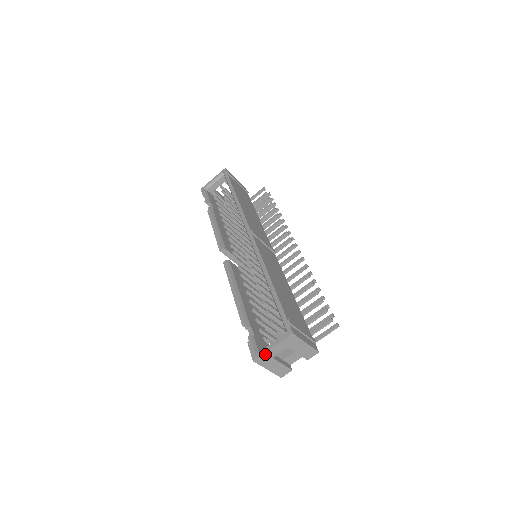
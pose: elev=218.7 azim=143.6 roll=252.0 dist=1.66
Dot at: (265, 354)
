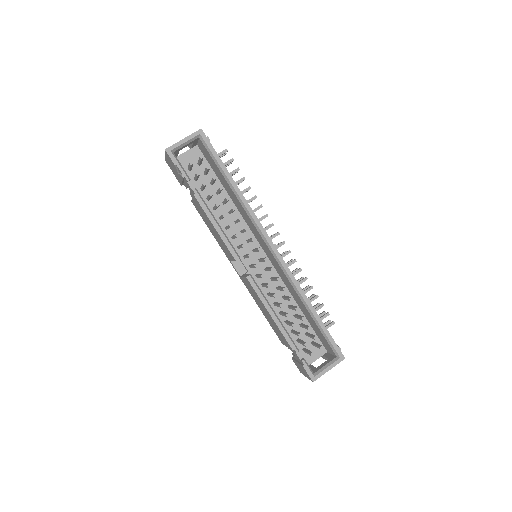
Dot at: (321, 375)
